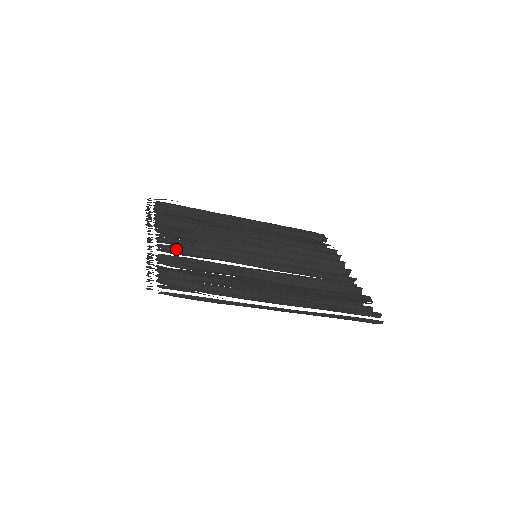
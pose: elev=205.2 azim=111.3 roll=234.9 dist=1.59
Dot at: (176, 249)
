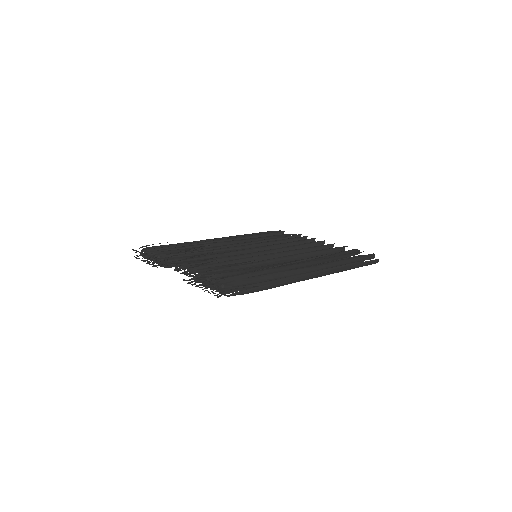
Dot at: occluded
